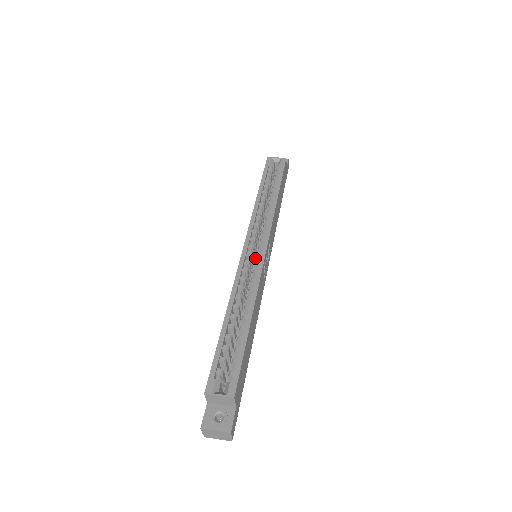
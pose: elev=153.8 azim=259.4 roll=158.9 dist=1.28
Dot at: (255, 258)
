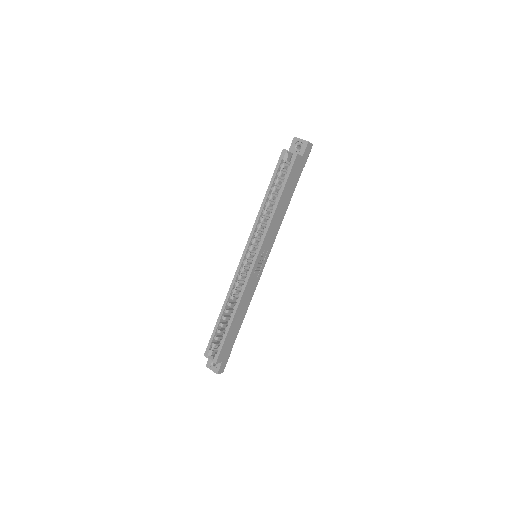
Dot at: occluded
